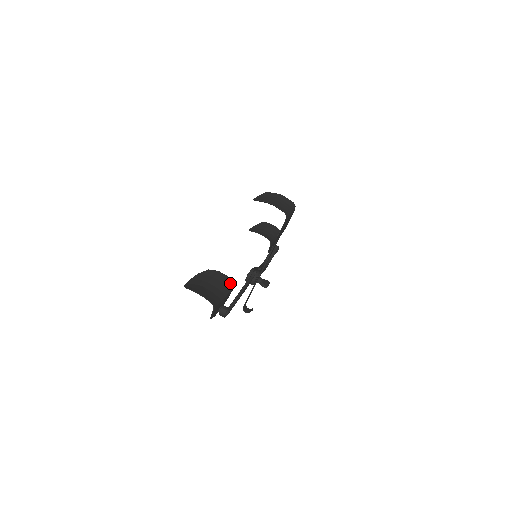
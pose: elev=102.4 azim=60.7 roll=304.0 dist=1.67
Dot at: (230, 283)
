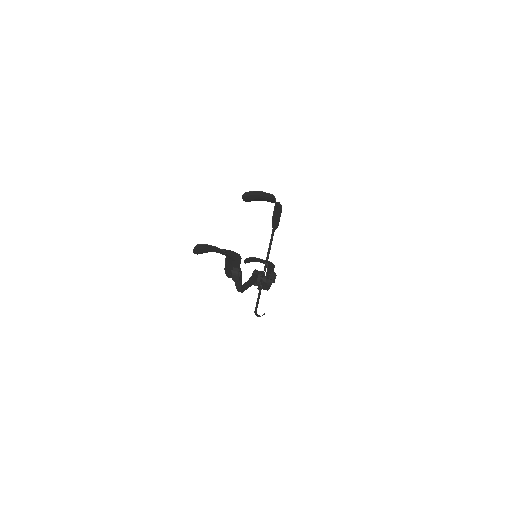
Dot at: (237, 255)
